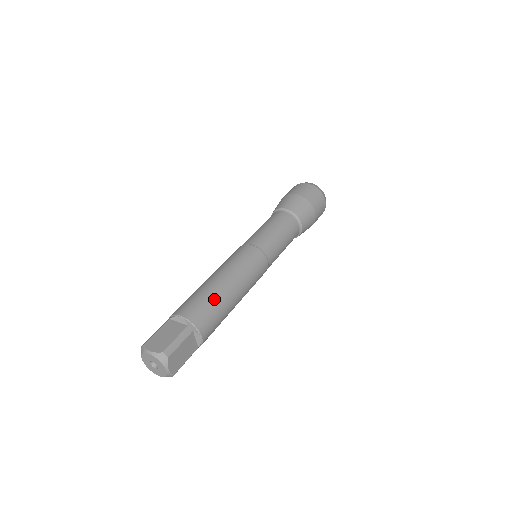
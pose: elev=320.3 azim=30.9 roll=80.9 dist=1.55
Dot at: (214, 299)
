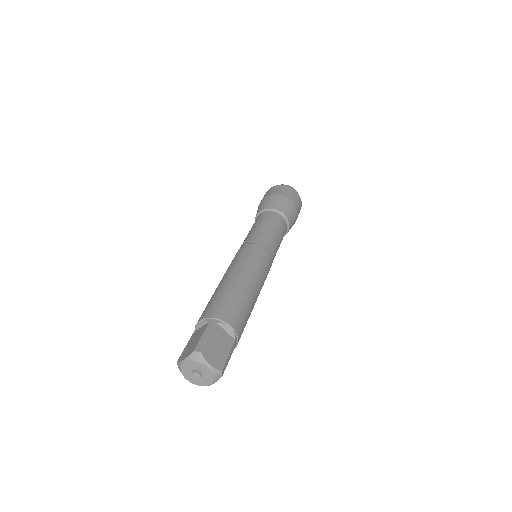
Dot at: (225, 293)
